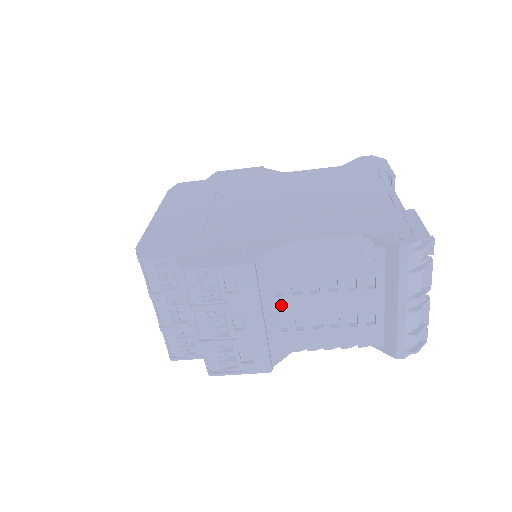
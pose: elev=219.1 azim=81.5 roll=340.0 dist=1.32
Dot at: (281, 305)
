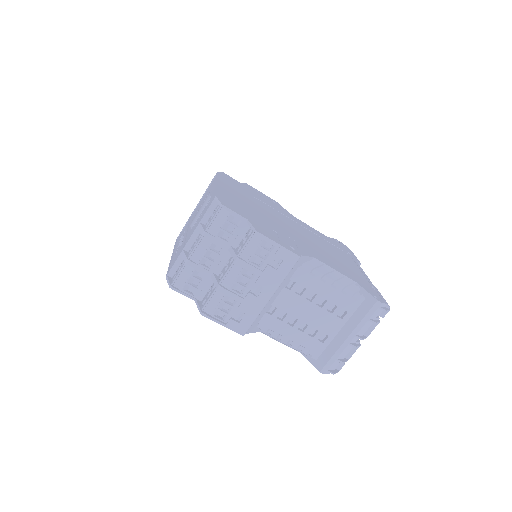
Dot at: (283, 295)
